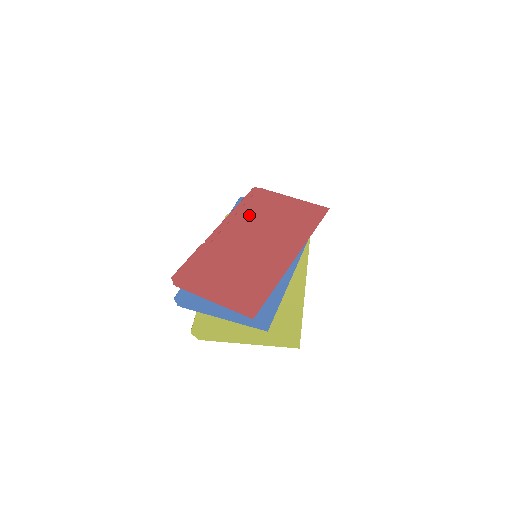
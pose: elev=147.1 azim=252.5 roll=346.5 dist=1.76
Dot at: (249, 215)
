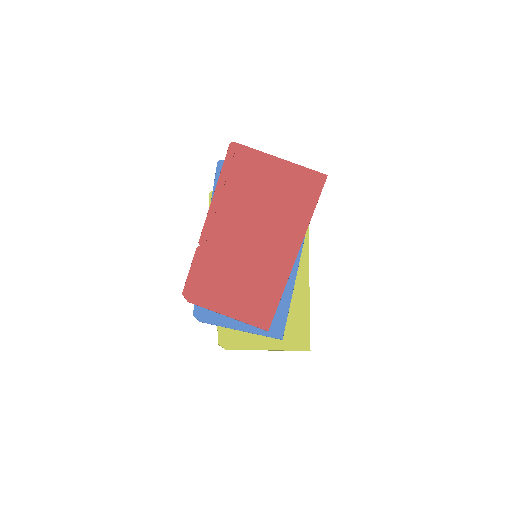
Dot at: (236, 197)
